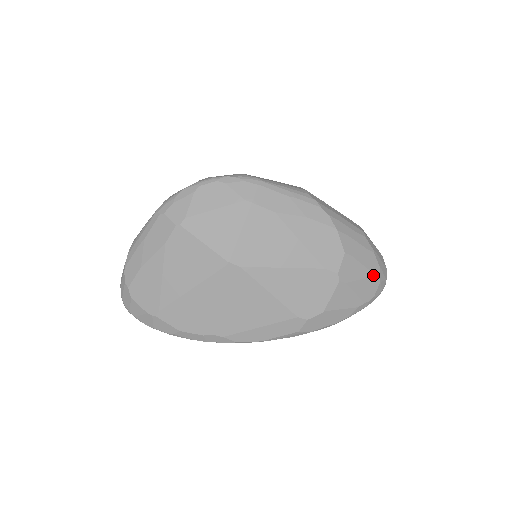
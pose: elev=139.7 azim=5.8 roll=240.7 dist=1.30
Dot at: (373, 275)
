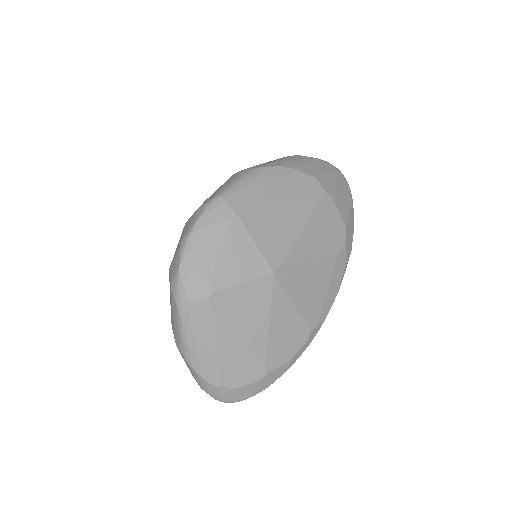
Dot at: (336, 173)
